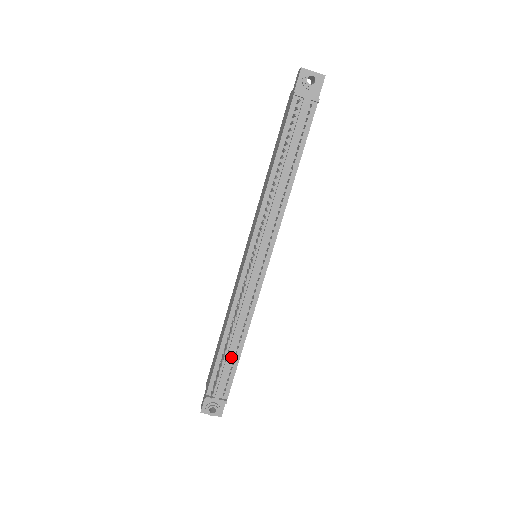
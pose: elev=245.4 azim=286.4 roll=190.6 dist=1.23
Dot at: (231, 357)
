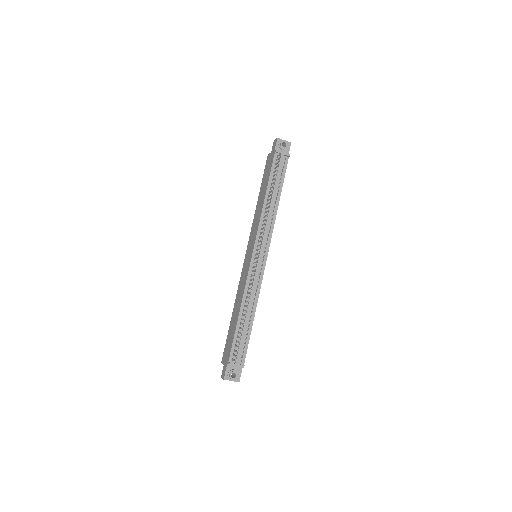
Dot at: (245, 329)
